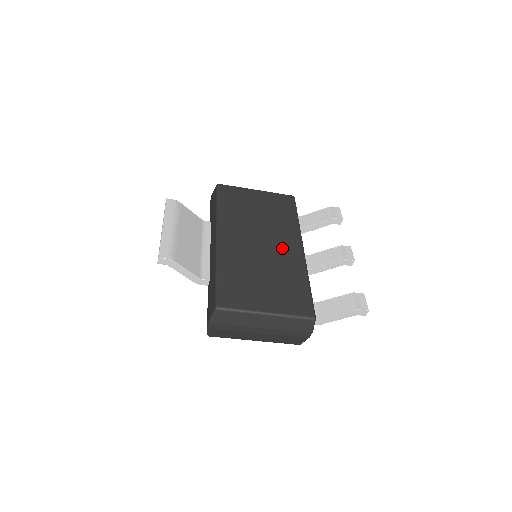
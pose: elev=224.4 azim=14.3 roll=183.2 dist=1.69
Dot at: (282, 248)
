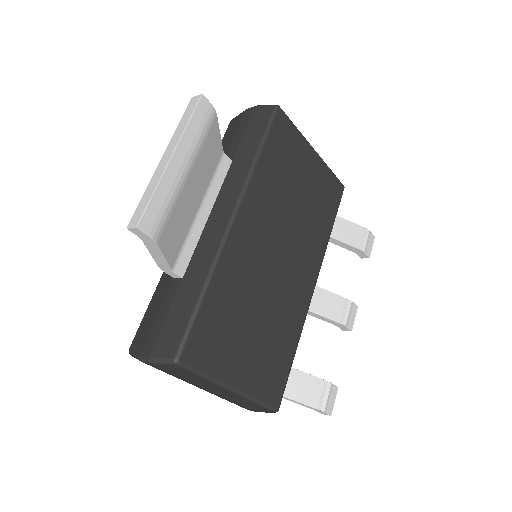
Dot at: (296, 275)
